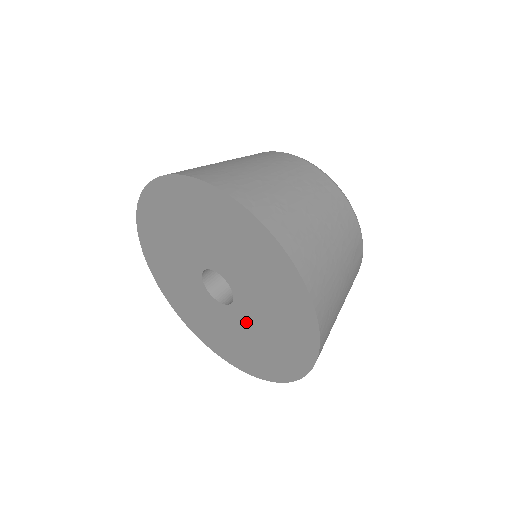
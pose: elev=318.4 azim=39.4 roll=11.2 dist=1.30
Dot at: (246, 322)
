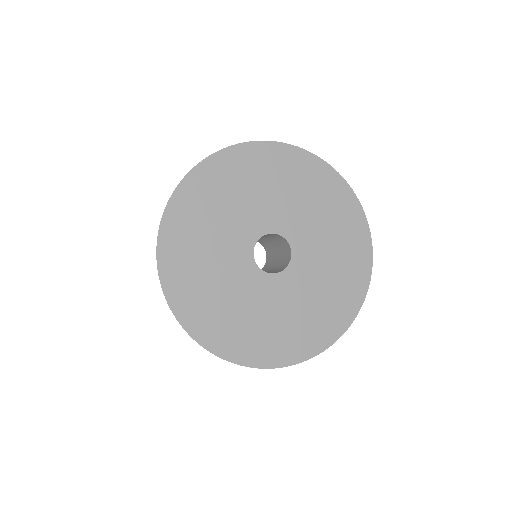
Dot at: (302, 281)
